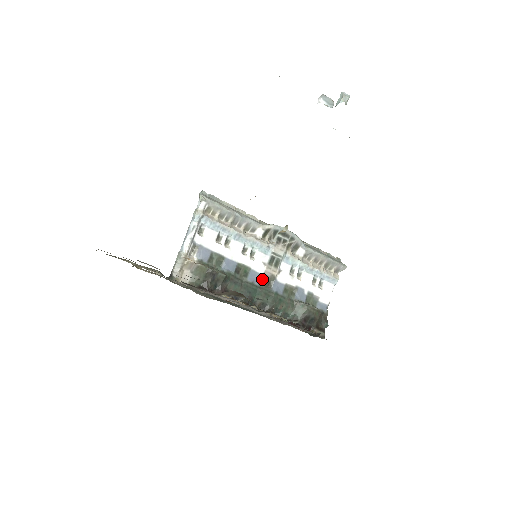
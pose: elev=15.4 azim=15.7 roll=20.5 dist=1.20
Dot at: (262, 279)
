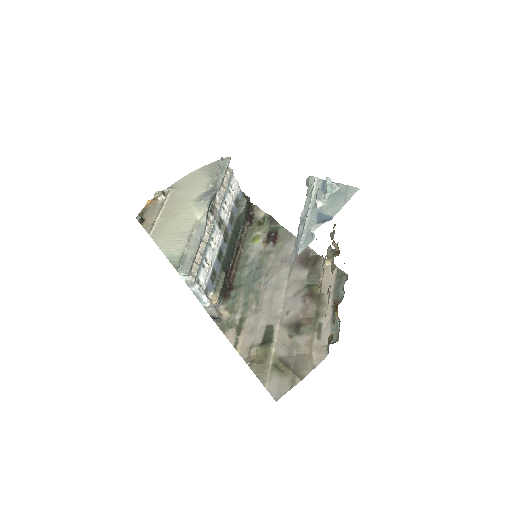
Dot at: (224, 239)
